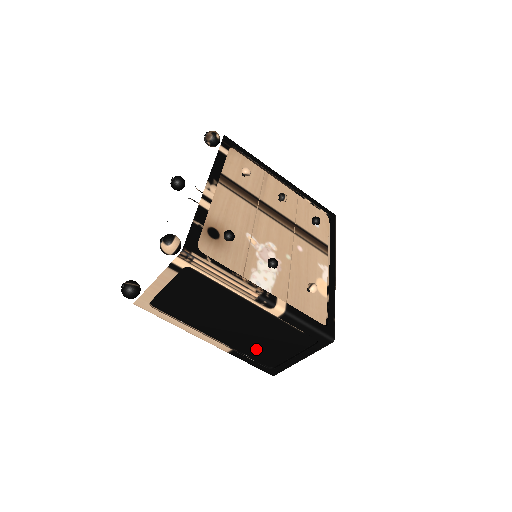
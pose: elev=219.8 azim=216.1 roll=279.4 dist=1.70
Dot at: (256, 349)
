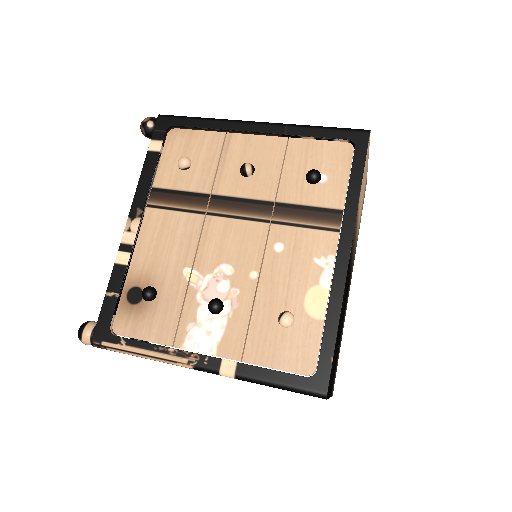
Dot at: occluded
